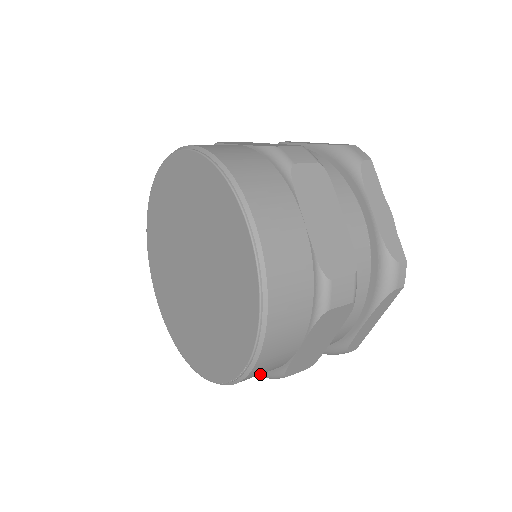
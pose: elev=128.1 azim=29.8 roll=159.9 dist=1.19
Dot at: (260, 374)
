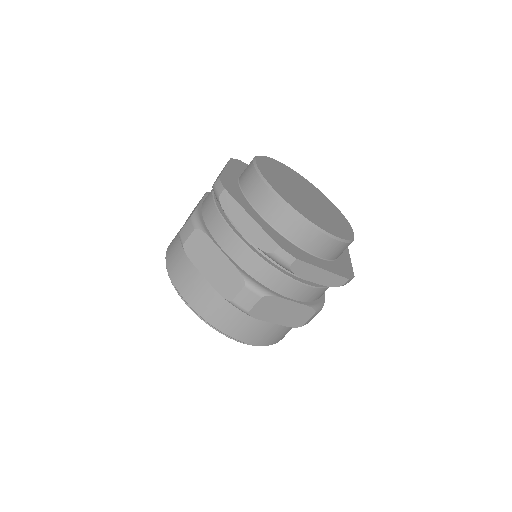
Dot at: occluded
